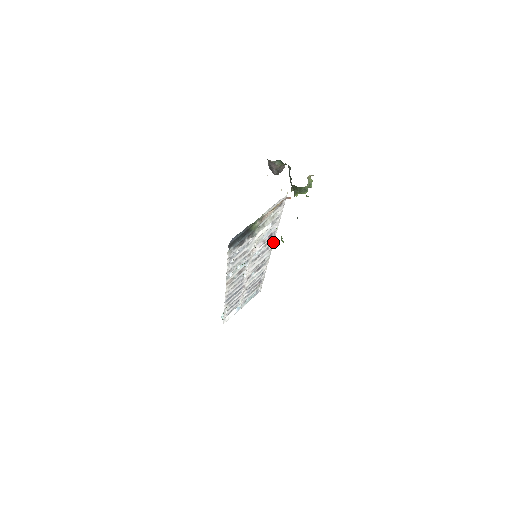
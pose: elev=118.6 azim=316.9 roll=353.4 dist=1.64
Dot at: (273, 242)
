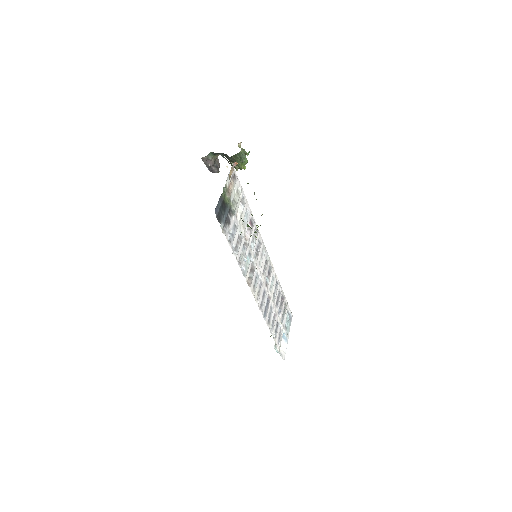
Dot at: (260, 235)
